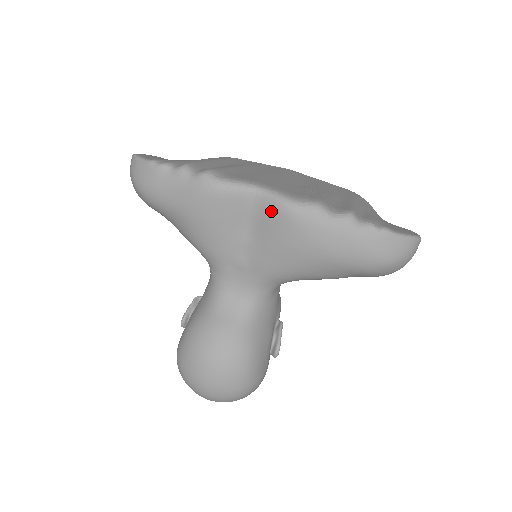
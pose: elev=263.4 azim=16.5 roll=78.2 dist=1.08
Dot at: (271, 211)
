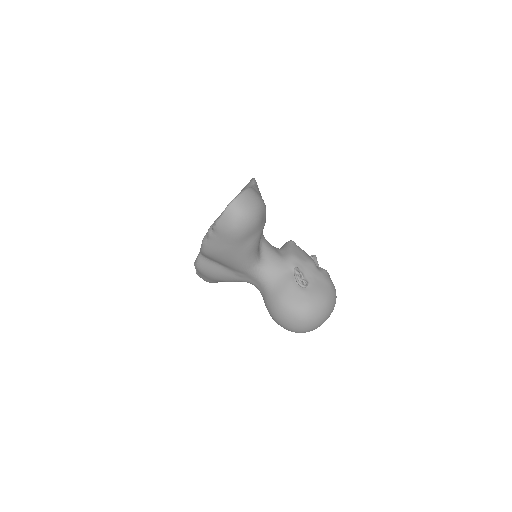
Dot at: occluded
